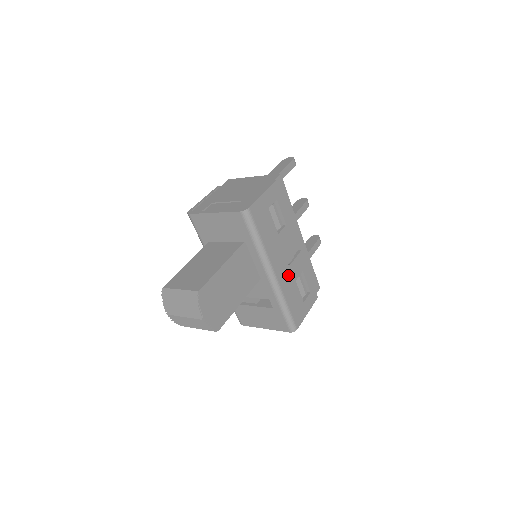
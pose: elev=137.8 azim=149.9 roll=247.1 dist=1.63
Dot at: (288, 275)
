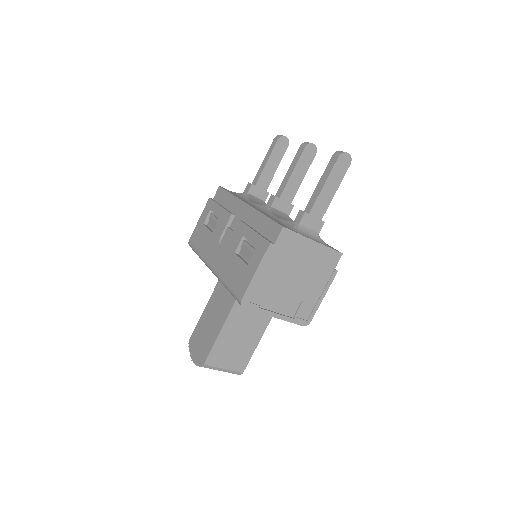
Dot at: occluded
